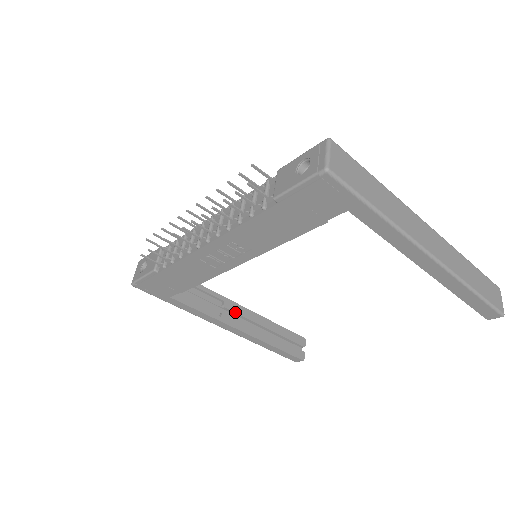
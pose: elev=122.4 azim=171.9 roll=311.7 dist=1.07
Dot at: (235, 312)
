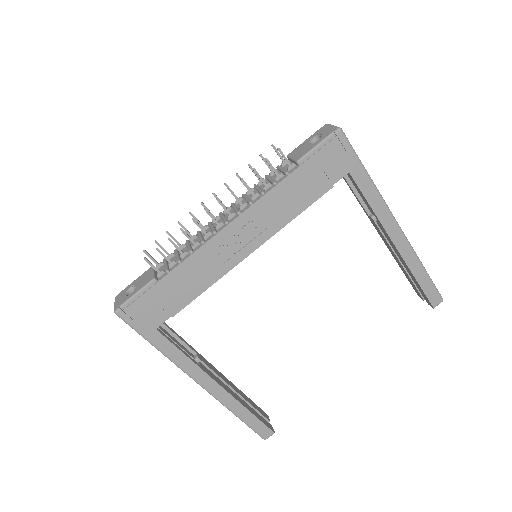
Dot at: (208, 366)
